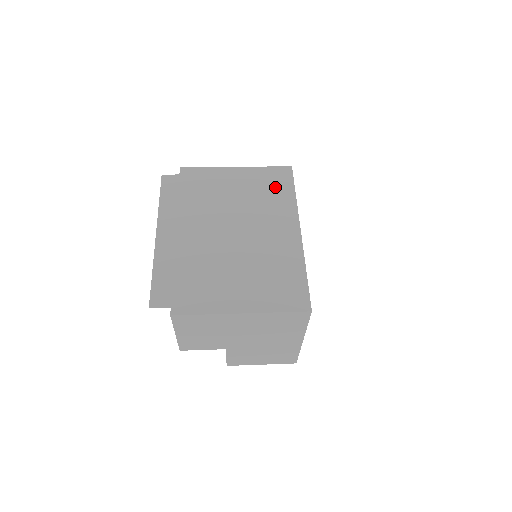
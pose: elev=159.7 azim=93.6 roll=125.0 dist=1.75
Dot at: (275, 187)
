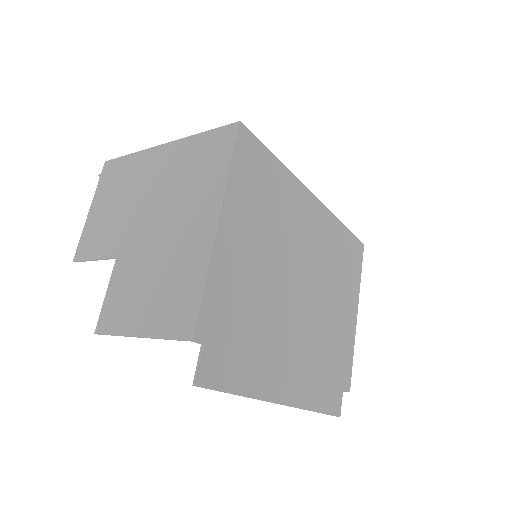
Dot at: occluded
